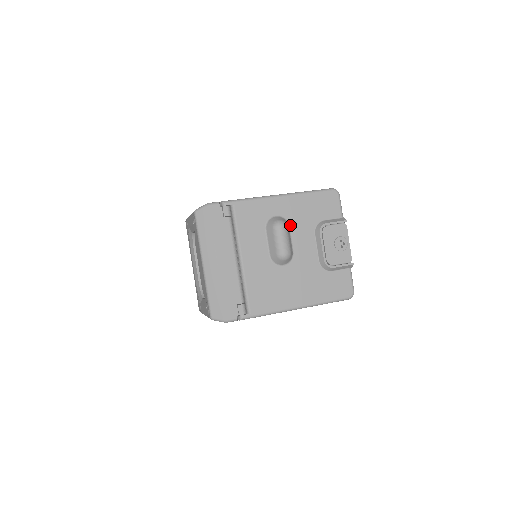
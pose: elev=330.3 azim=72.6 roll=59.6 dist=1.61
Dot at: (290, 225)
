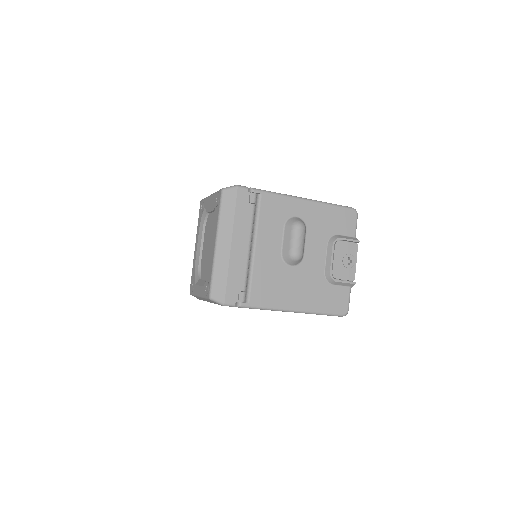
Dot at: (307, 229)
